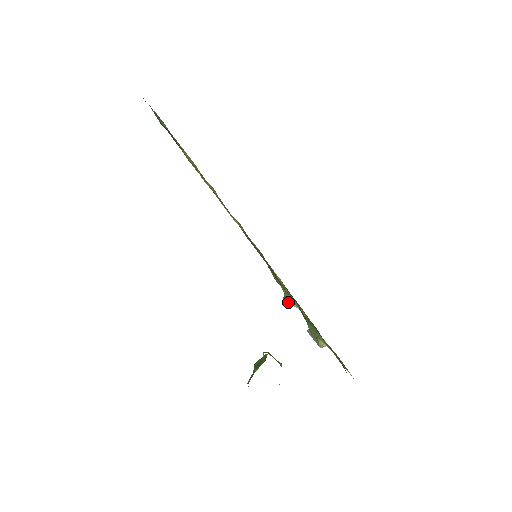
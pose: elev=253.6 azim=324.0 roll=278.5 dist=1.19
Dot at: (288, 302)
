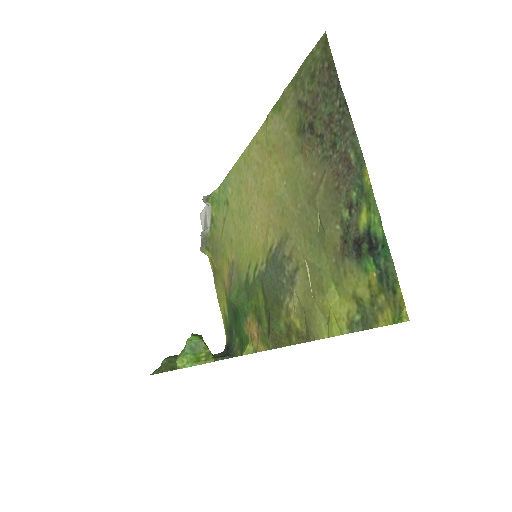
Dot at: (207, 202)
